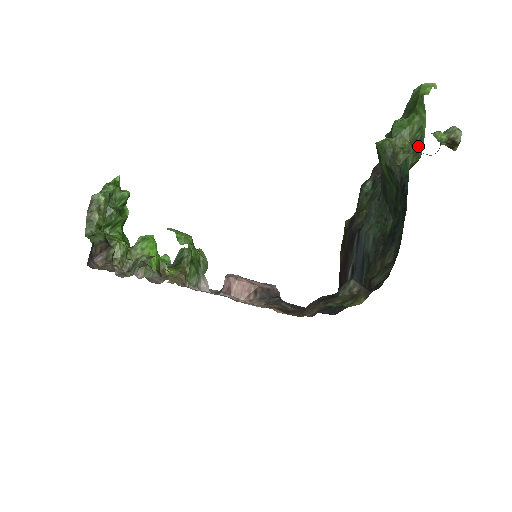
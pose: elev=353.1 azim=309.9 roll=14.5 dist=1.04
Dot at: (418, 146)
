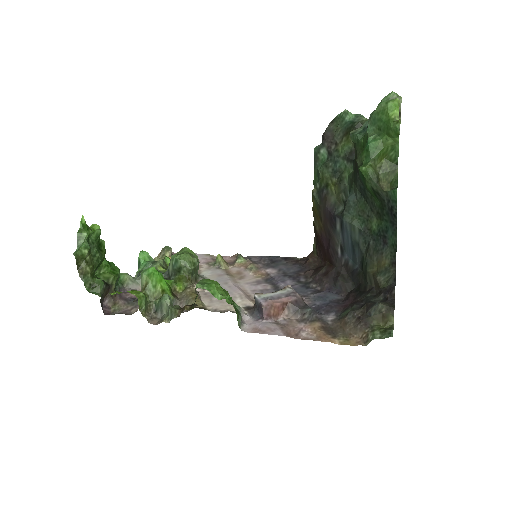
Dot at: (393, 164)
